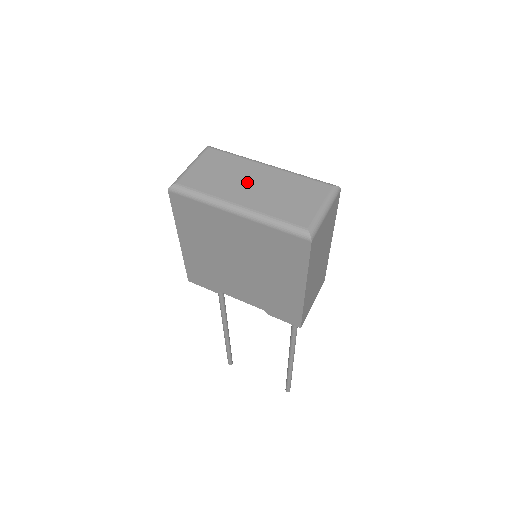
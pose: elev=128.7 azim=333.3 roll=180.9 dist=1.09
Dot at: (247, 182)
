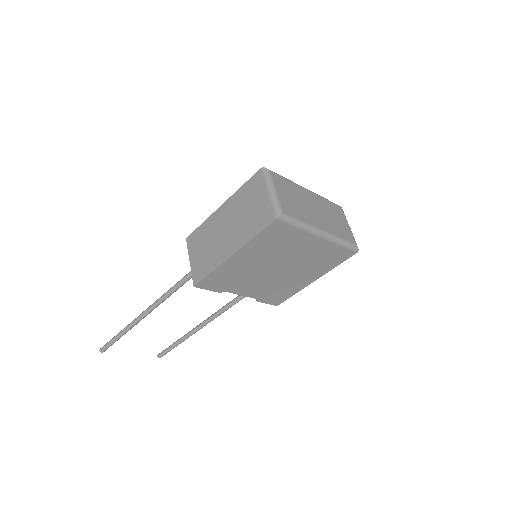
Dot at: (312, 207)
